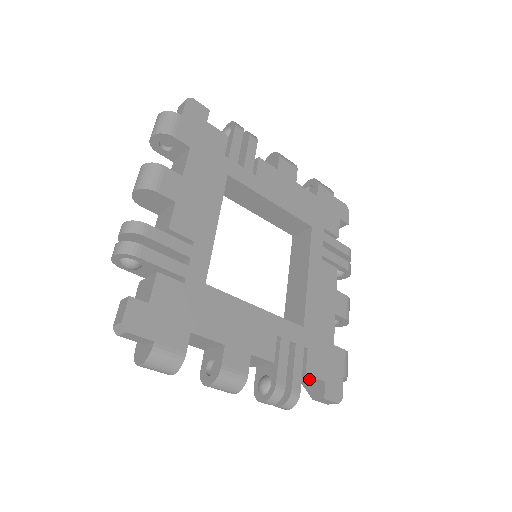
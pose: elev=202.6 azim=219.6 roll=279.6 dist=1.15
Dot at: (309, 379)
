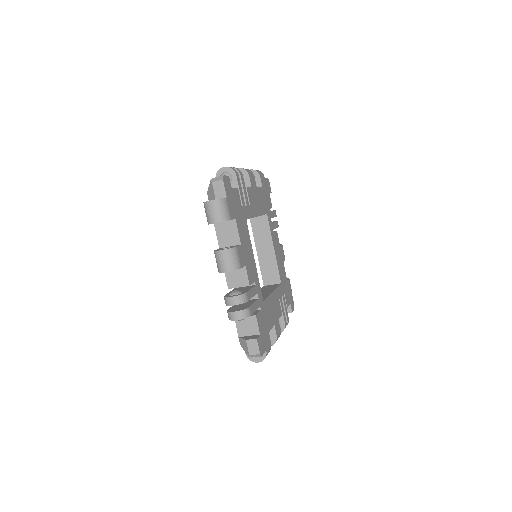
Dot at: (252, 326)
